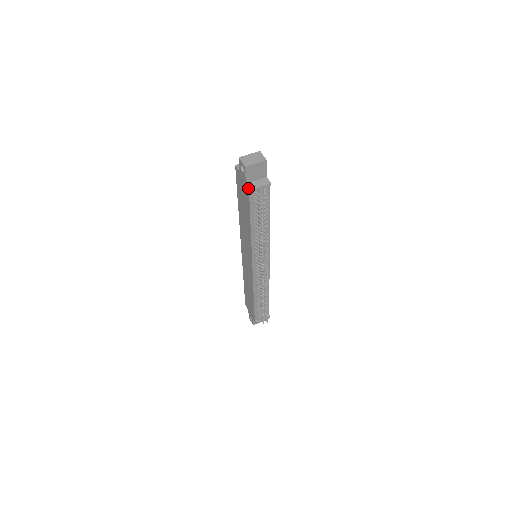
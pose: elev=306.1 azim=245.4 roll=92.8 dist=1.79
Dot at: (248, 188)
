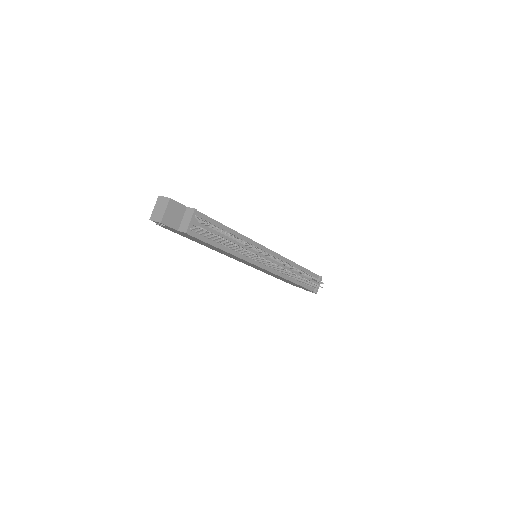
Dot at: occluded
